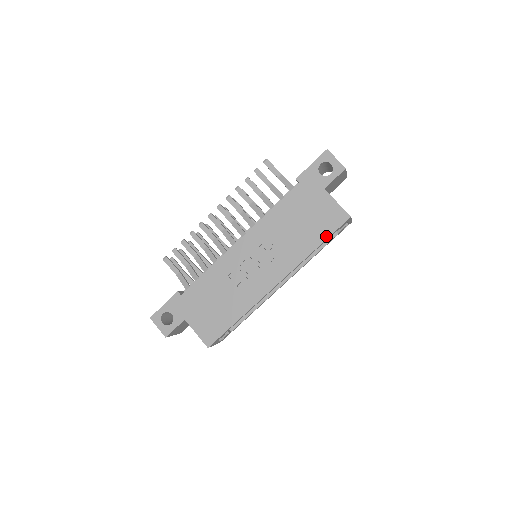
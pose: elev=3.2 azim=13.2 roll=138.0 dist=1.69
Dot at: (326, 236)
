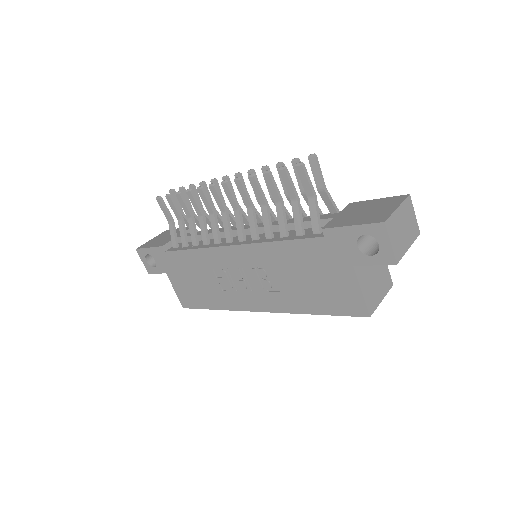
Dot at: (329, 312)
